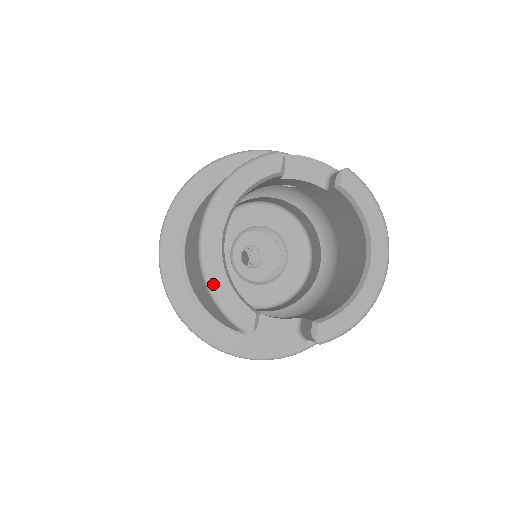
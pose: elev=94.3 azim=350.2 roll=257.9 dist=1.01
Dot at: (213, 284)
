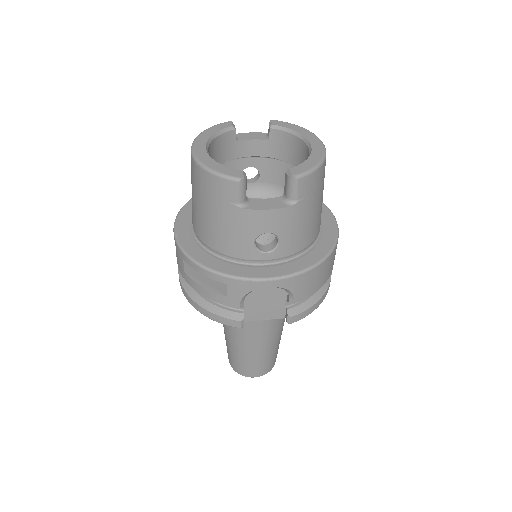
Dot at: (207, 165)
